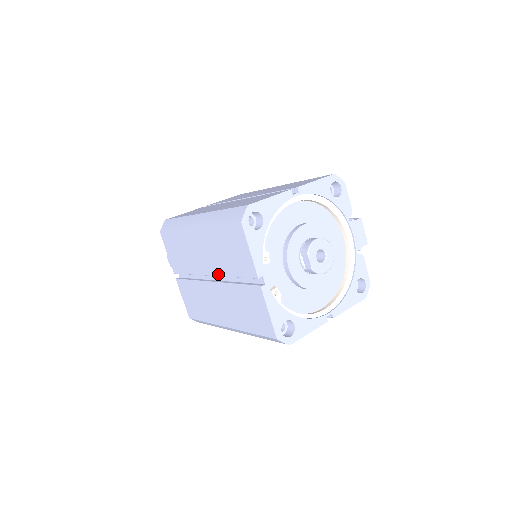
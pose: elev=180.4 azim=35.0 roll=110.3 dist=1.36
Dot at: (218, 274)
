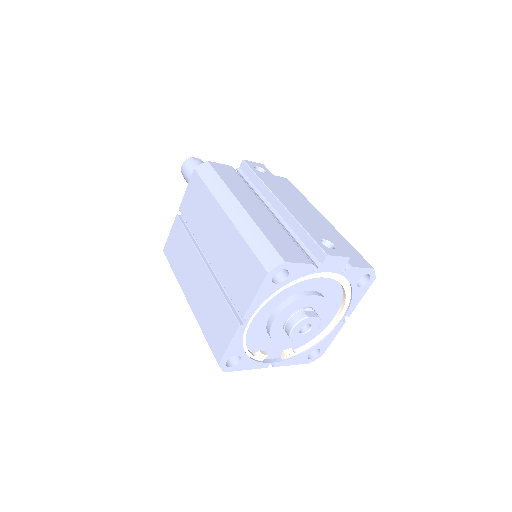
Dot at: occluded
